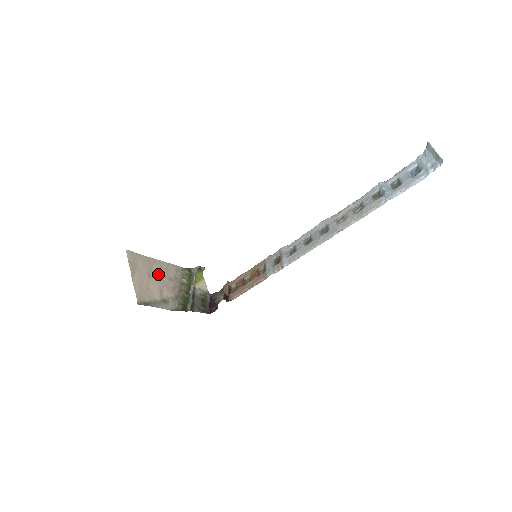
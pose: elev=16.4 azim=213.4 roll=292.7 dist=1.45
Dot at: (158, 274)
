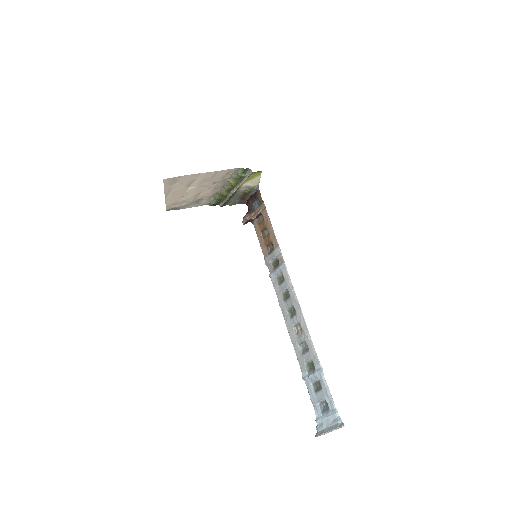
Dot at: (198, 185)
